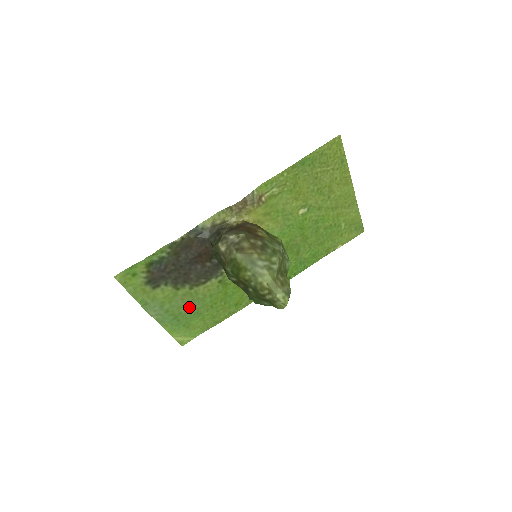
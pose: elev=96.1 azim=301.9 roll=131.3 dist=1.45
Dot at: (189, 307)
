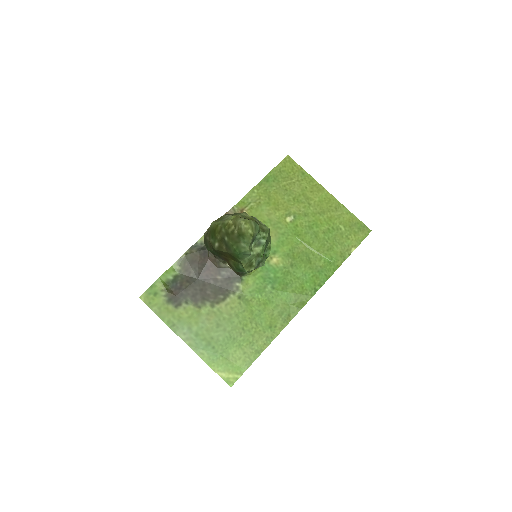
Dot at: (219, 330)
